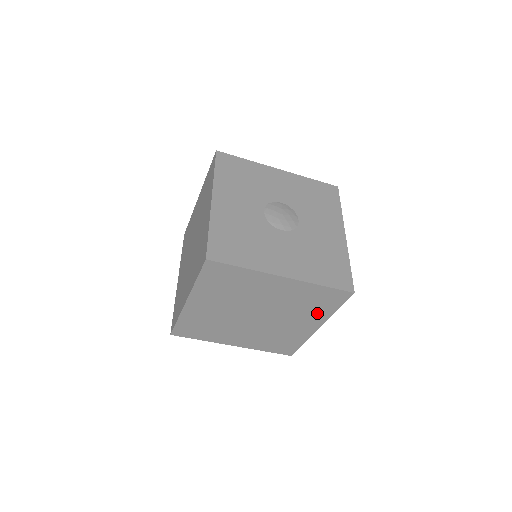
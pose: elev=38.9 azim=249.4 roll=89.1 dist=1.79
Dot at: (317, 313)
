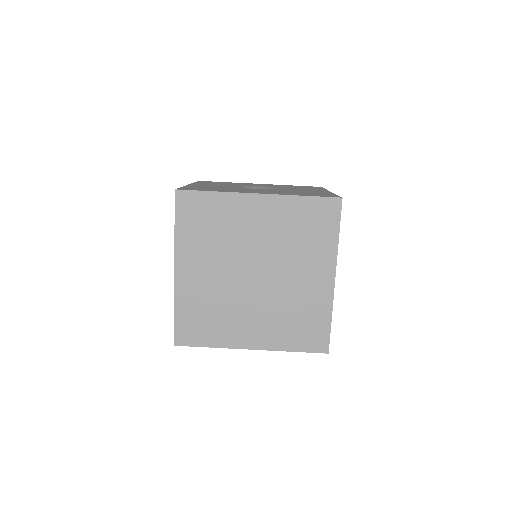
Dot at: (319, 249)
